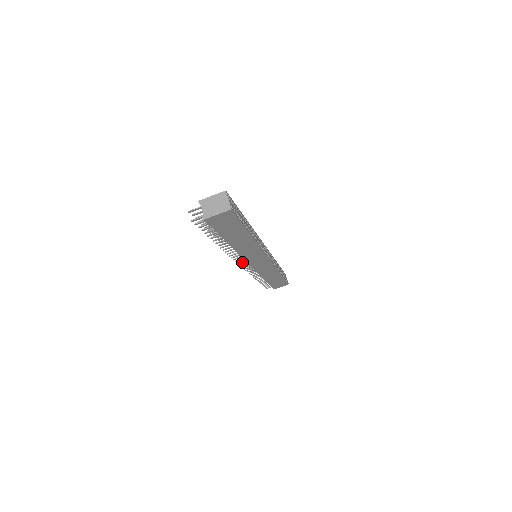
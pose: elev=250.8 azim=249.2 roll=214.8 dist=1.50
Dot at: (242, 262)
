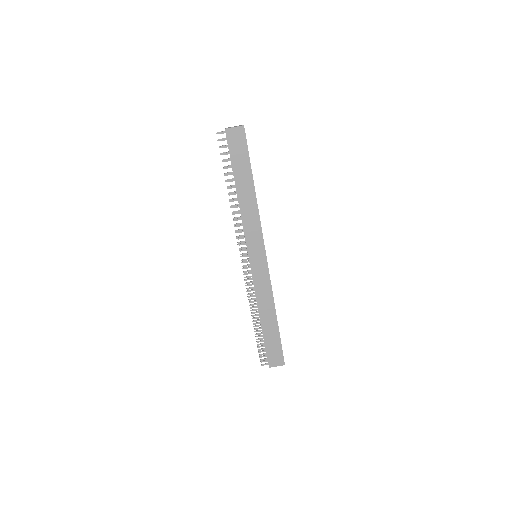
Dot at: (243, 271)
